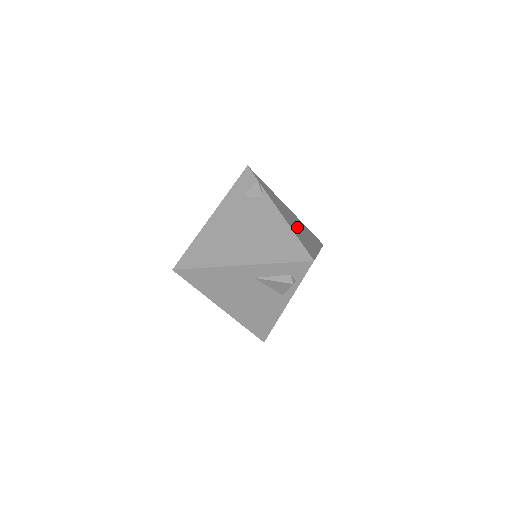
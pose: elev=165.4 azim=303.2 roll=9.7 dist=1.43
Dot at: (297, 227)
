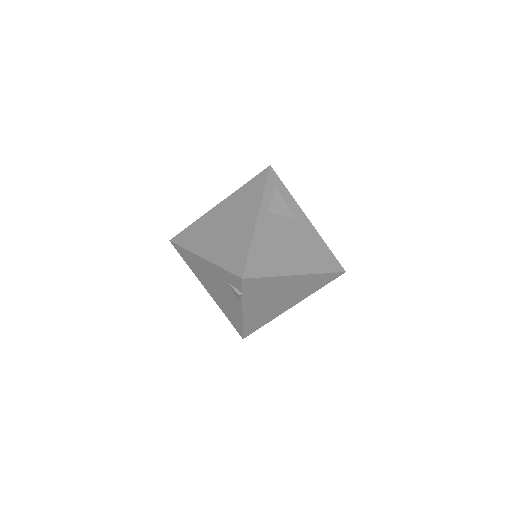
Dot at: (271, 306)
